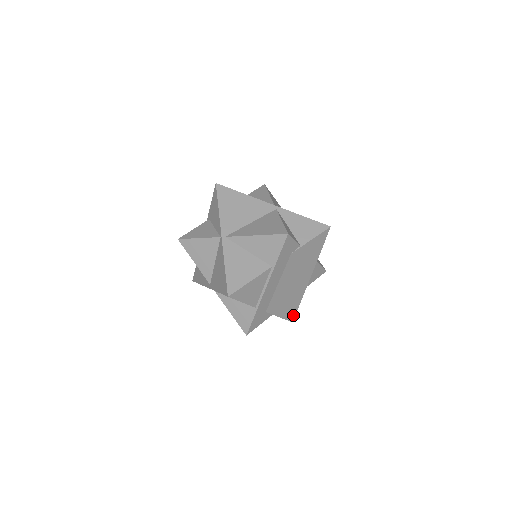
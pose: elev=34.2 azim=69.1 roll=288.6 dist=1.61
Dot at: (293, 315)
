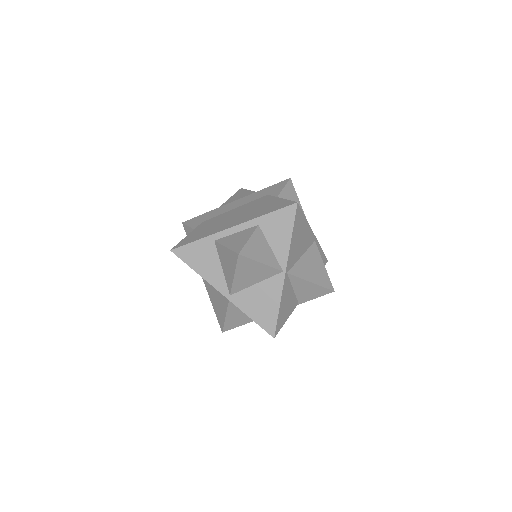
Dot at: occluded
